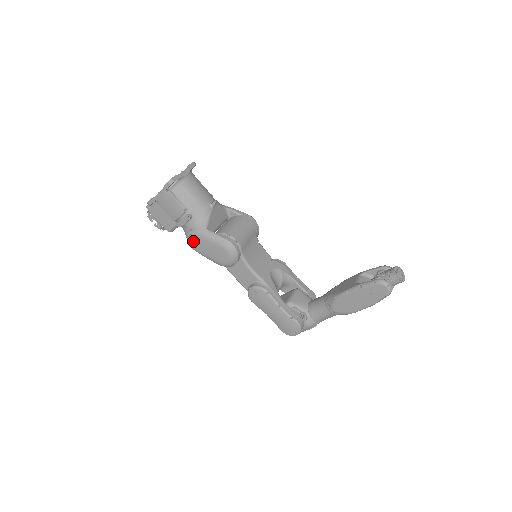
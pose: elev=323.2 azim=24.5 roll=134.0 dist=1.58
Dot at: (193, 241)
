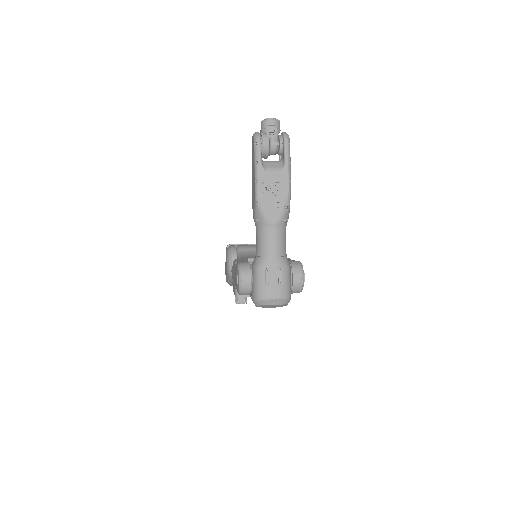
Dot at: (225, 273)
